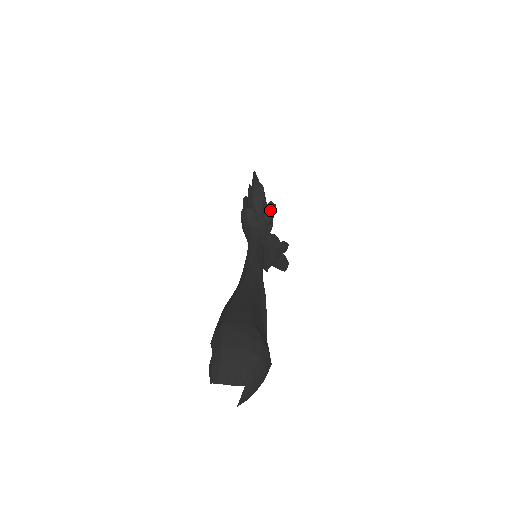
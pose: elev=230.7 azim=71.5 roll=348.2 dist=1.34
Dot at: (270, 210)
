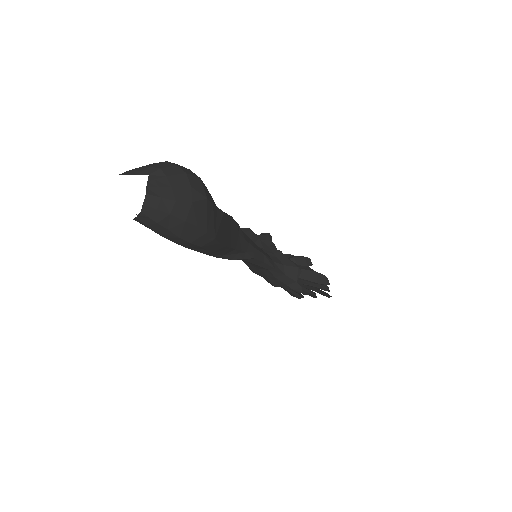
Dot at: (263, 236)
